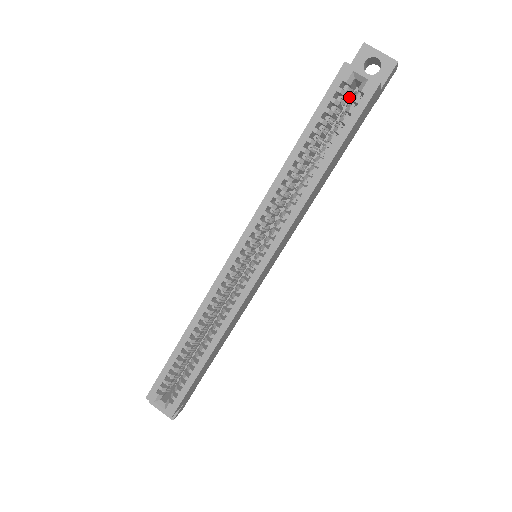
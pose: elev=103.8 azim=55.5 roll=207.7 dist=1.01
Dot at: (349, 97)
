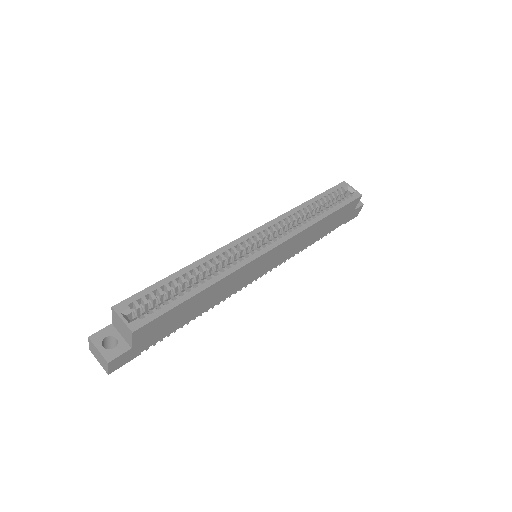
Dot at: occluded
